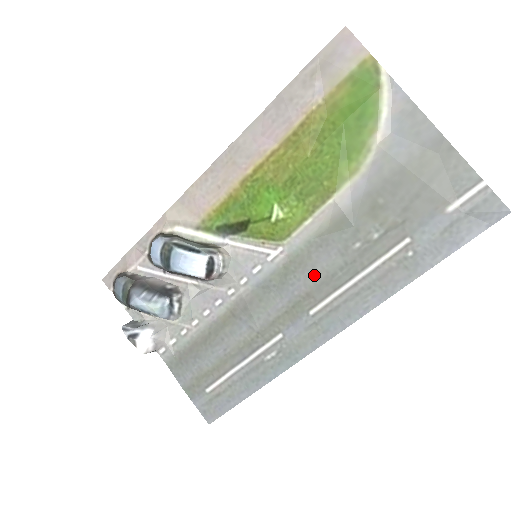
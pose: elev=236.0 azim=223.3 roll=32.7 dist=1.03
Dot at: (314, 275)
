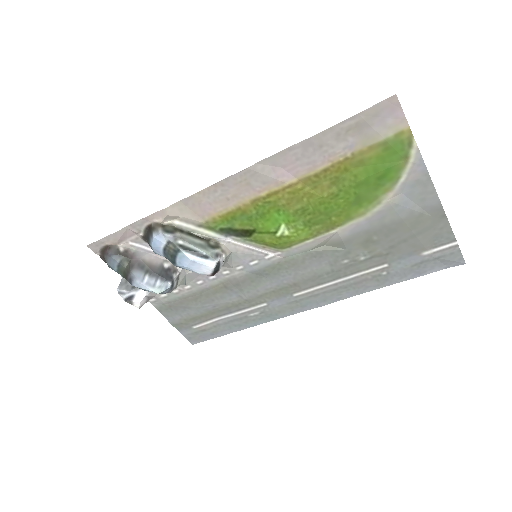
Dot at: (304, 274)
